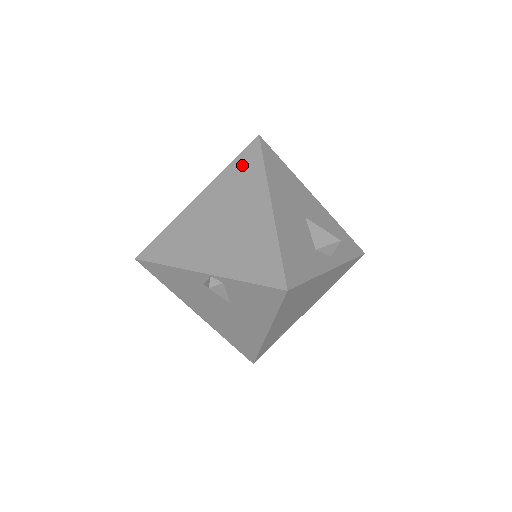
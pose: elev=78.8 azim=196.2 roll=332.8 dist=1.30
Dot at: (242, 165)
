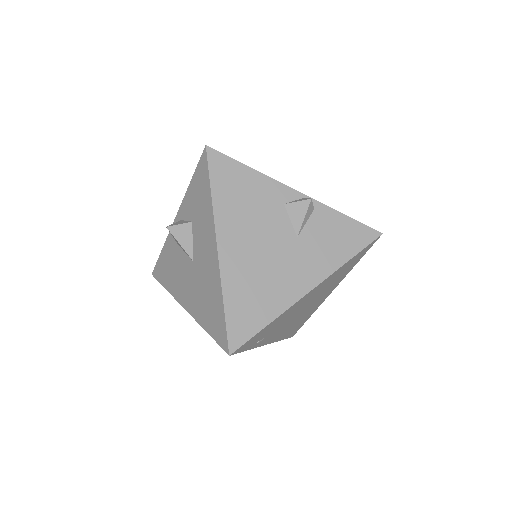
Dot at: occluded
